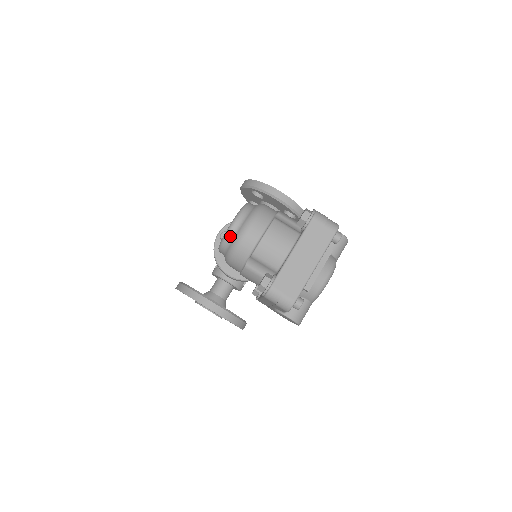
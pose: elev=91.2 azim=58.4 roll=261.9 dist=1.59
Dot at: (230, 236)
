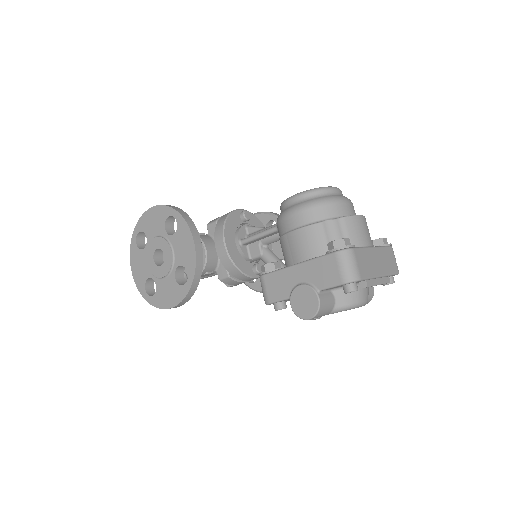
Dot at: (326, 192)
